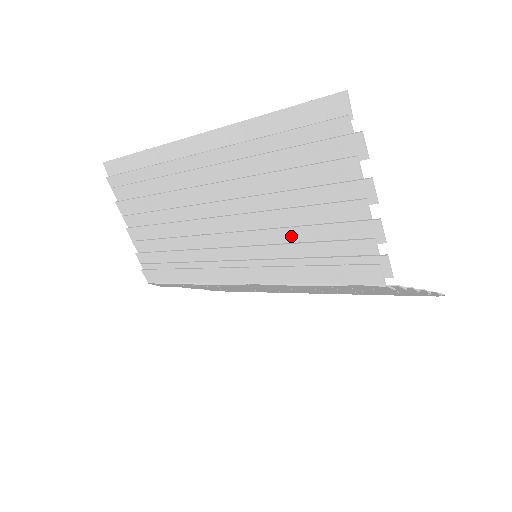
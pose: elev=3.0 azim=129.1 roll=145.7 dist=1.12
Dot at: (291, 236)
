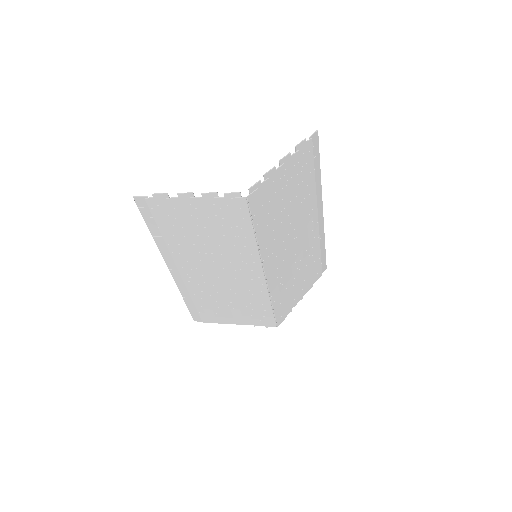
Dot at: (222, 239)
